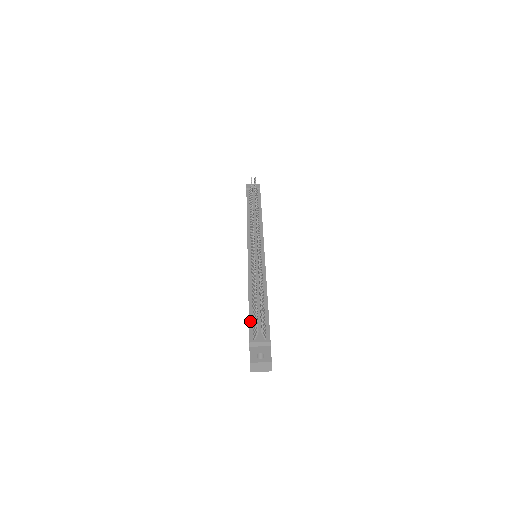
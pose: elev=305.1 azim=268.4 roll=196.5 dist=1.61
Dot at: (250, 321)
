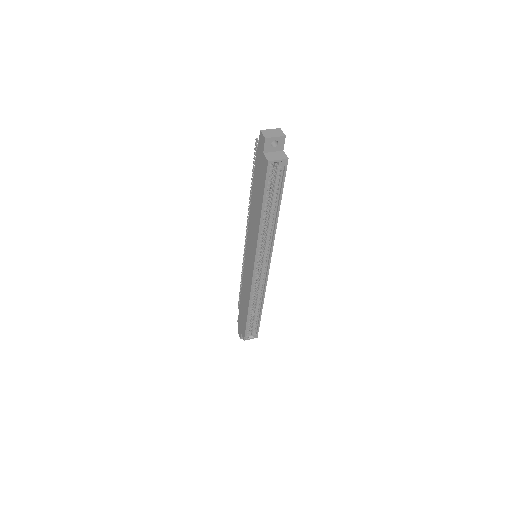
Dot at: (255, 171)
